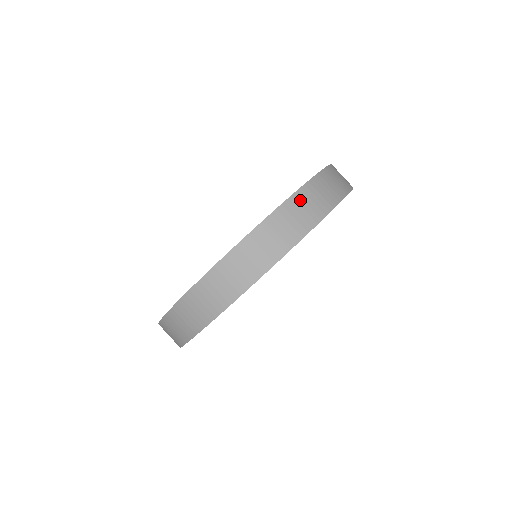
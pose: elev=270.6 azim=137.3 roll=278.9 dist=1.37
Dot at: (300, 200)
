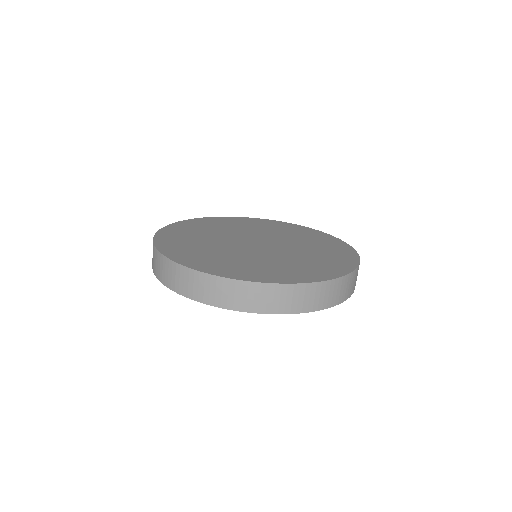
Dot at: (352, 278)
